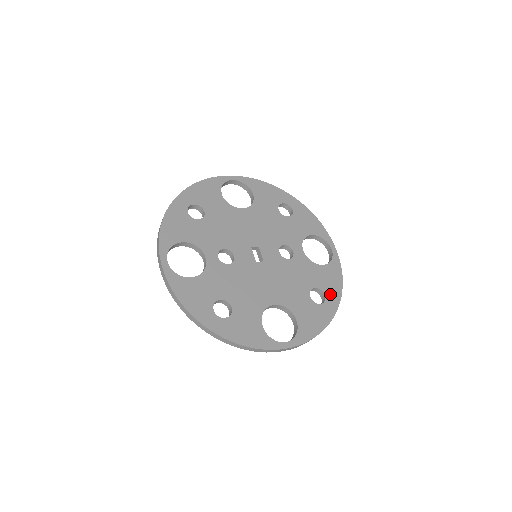
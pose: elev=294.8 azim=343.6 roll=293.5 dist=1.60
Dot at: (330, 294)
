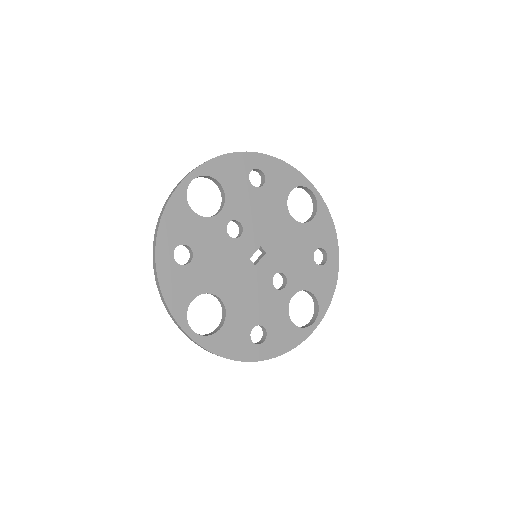
Dot at: (269, 345)
